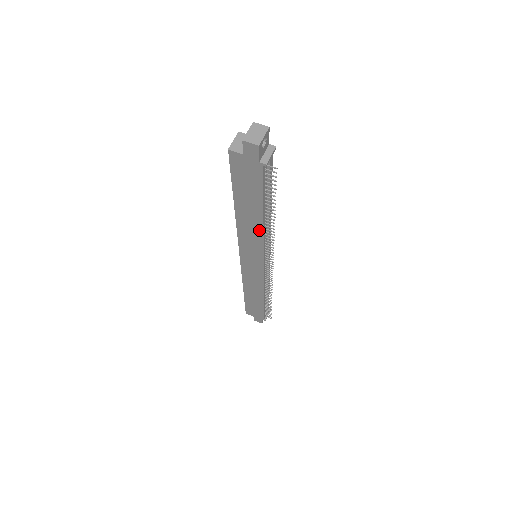
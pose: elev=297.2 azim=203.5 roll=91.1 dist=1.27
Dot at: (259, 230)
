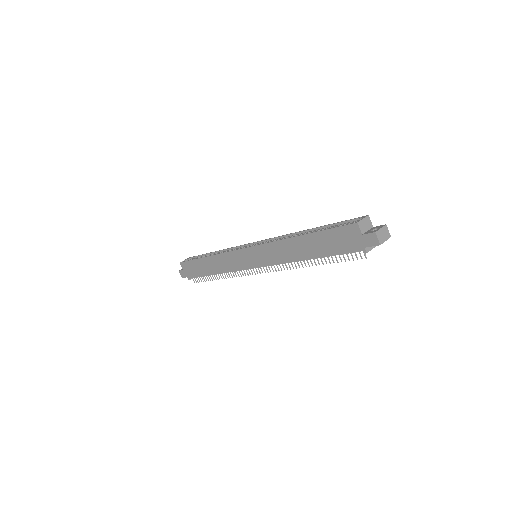
Dot at: (294, 258)
